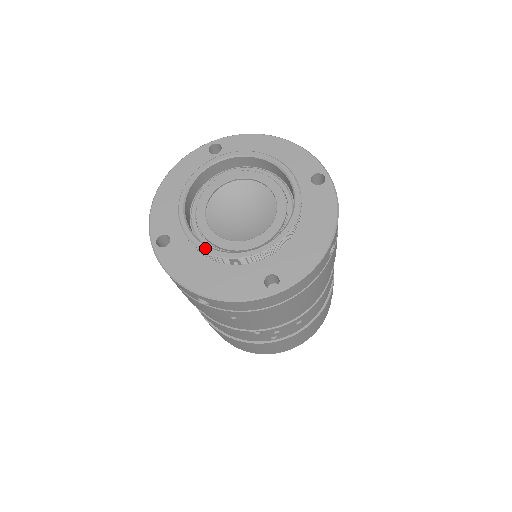
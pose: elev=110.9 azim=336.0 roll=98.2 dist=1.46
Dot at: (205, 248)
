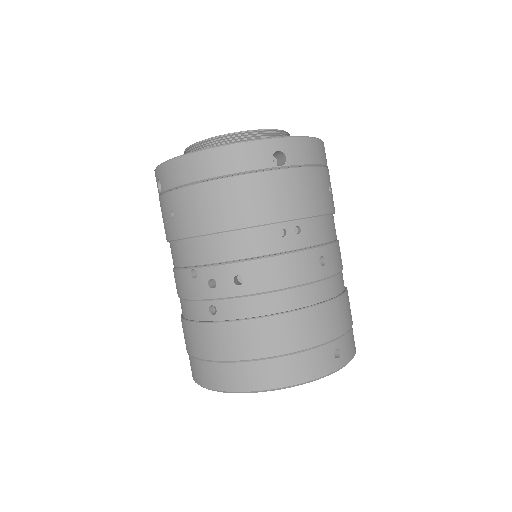
Dot at: occluded
